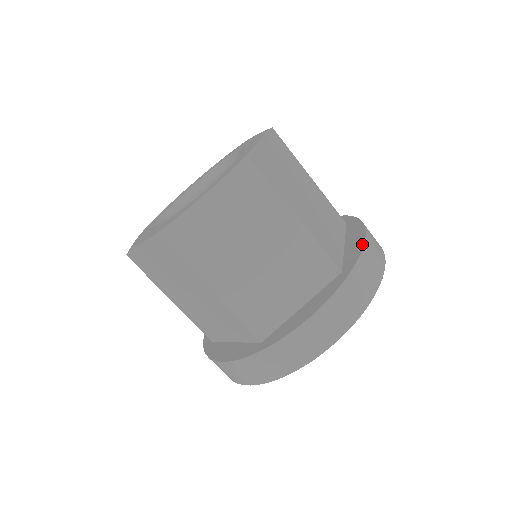
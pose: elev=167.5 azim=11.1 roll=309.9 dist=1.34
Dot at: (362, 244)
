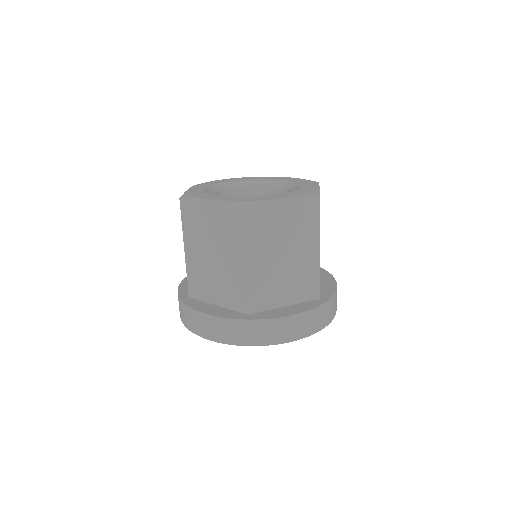
Dot at: (335, 289)
